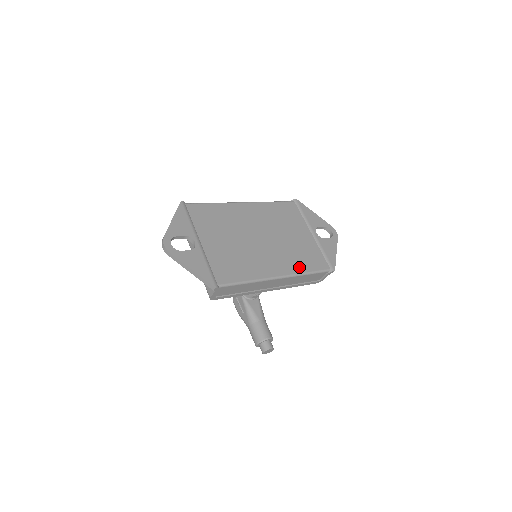
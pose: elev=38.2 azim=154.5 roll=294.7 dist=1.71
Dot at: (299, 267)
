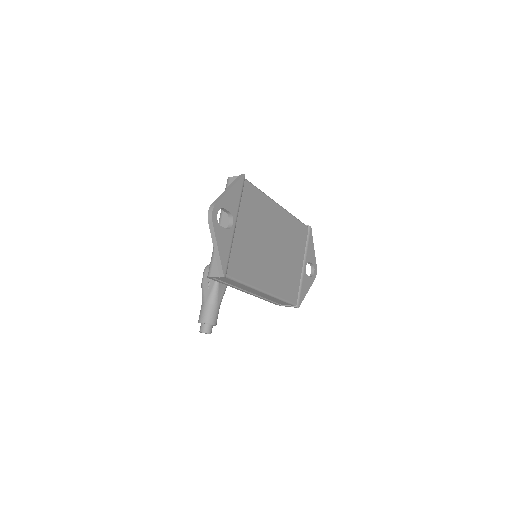
Dot at: (281, 291)
